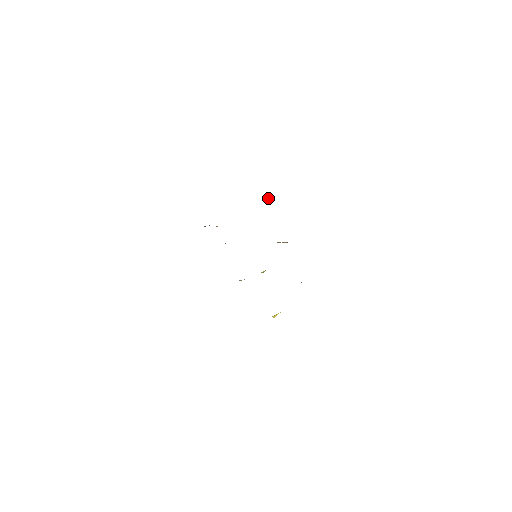
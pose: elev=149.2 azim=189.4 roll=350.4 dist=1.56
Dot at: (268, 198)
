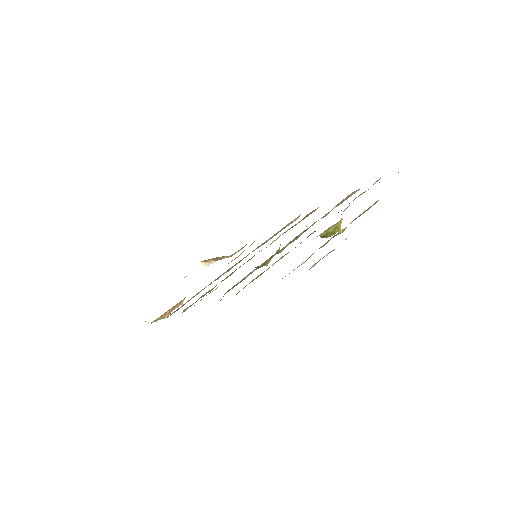
Dot at: (207, 265)
